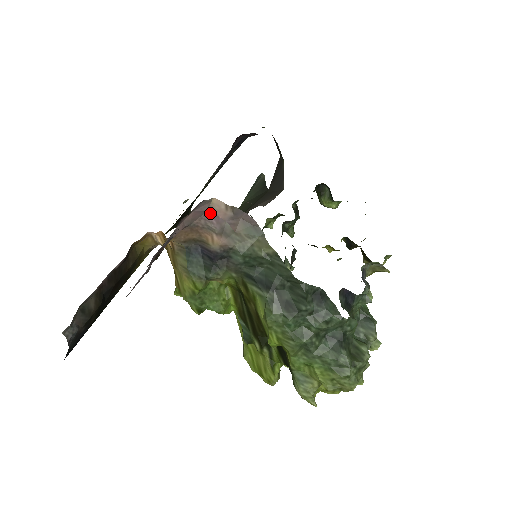
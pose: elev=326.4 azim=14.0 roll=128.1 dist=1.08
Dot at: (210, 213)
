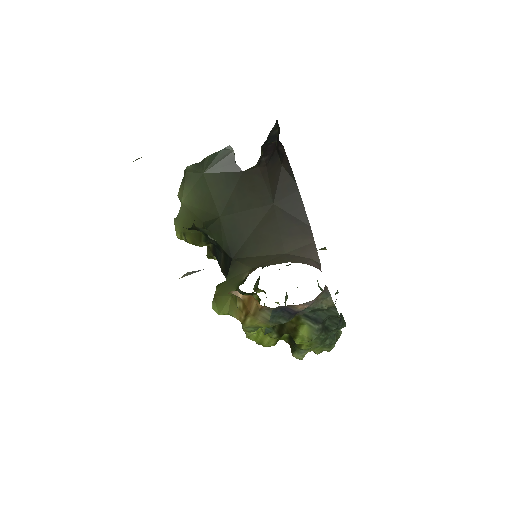
Dot at: occluded
